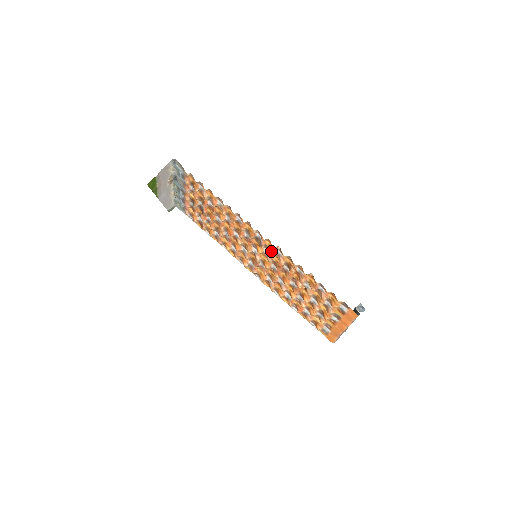
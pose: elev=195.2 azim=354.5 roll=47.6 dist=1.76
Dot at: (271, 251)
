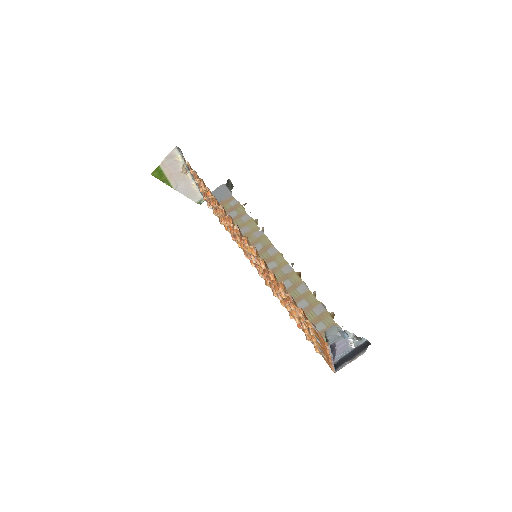
Dot at: (252, 251)
